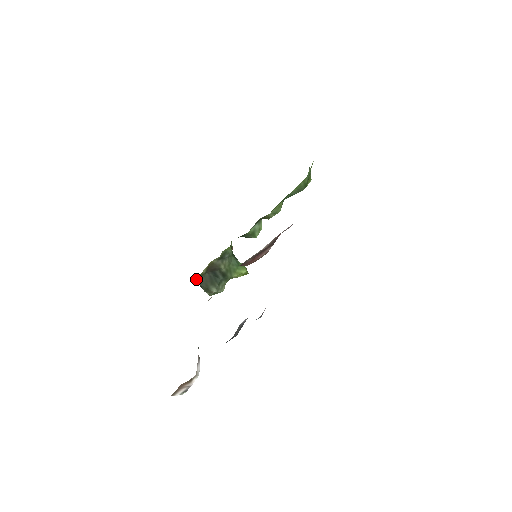
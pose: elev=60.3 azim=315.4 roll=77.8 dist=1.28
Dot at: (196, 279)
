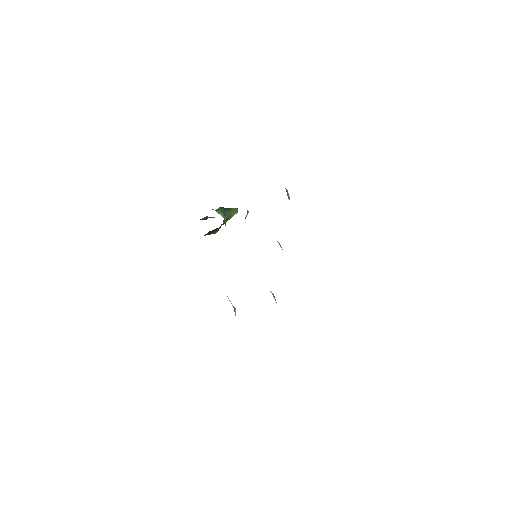
Dot at: occluded
